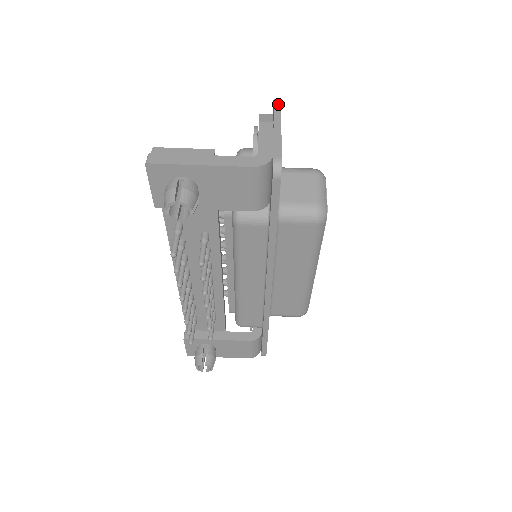
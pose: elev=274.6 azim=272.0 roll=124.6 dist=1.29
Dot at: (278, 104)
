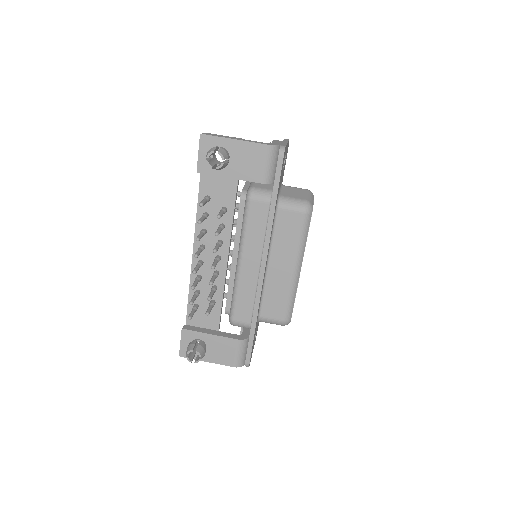
Dot at: (287, 139)
